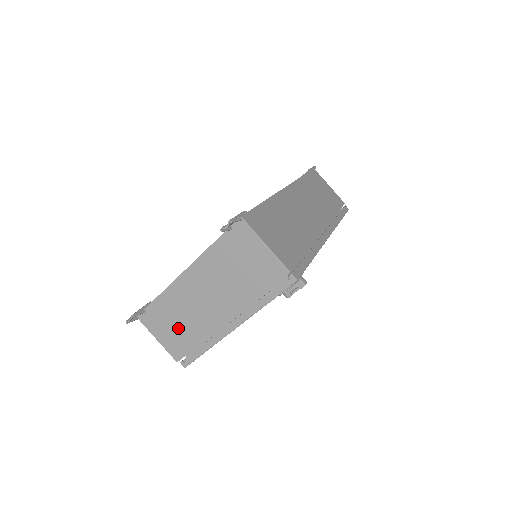
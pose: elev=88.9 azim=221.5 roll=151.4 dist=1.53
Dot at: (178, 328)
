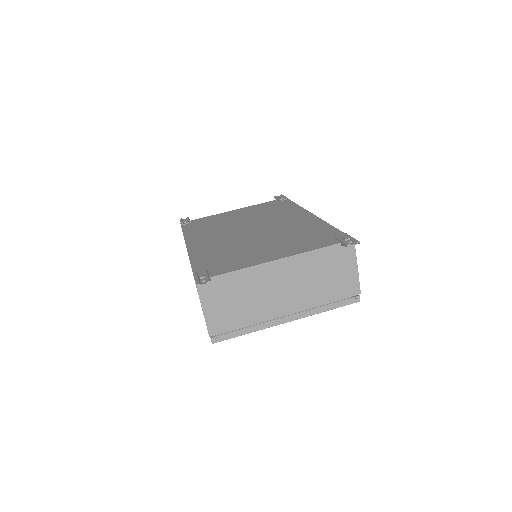
Dot at: (235, 306)
